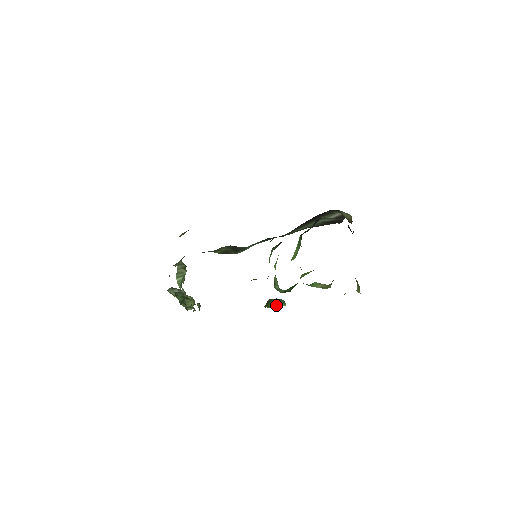
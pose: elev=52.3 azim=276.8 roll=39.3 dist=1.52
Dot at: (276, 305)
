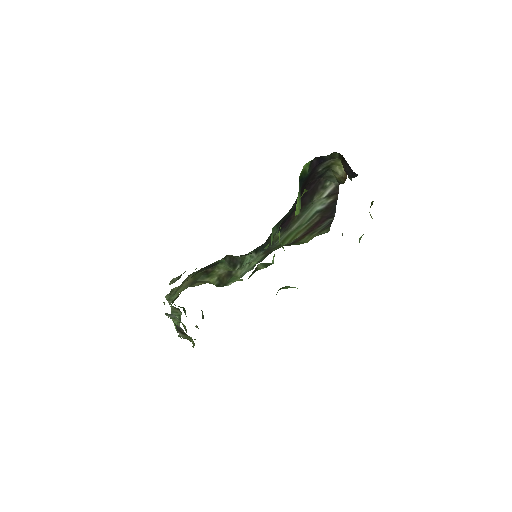
Dot at: (288, 287)
